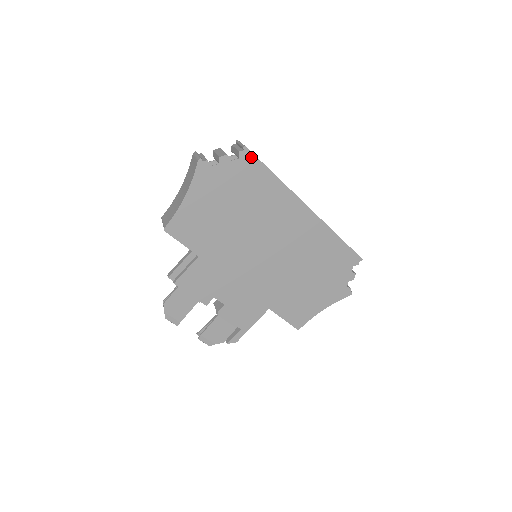
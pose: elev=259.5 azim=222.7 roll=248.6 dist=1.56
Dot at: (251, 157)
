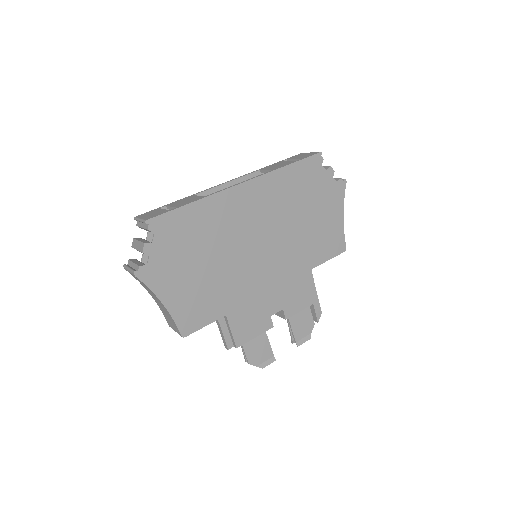
Dot at: (159, 220)
